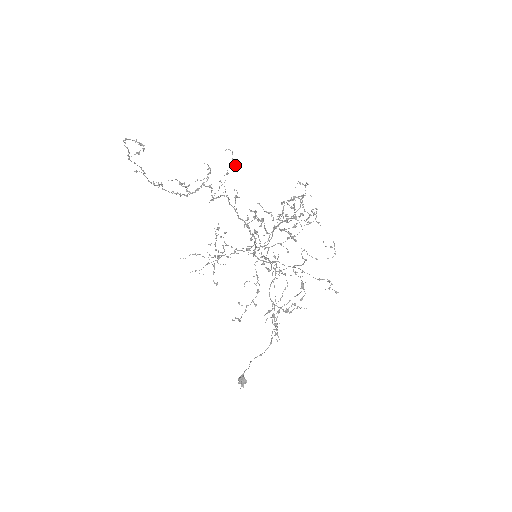
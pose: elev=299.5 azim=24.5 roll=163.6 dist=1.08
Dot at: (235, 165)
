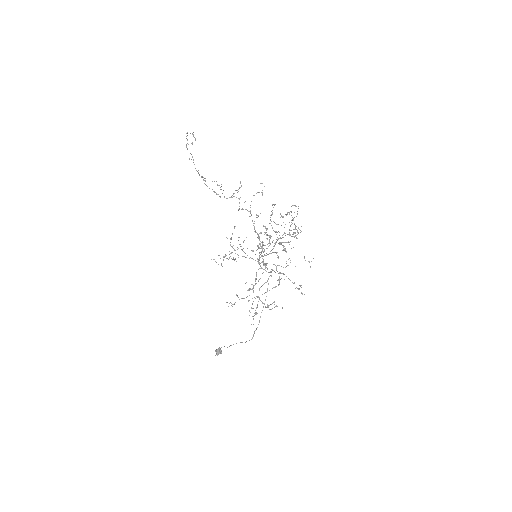
Dot at: (262, 193)
